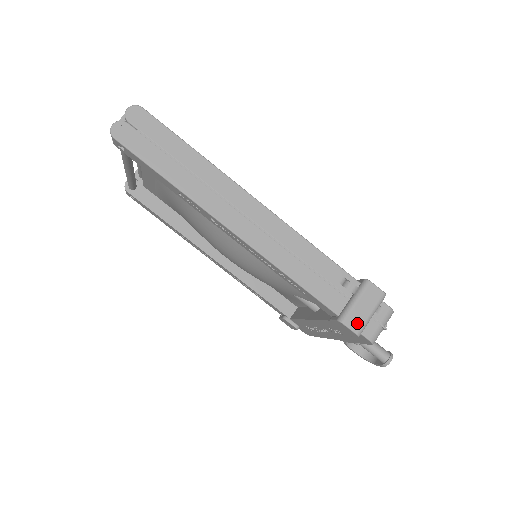
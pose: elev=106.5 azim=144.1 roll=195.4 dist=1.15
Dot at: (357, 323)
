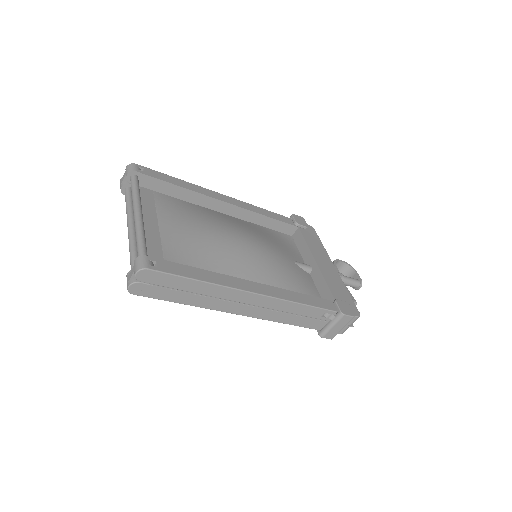
Dot at: (332, 335)
